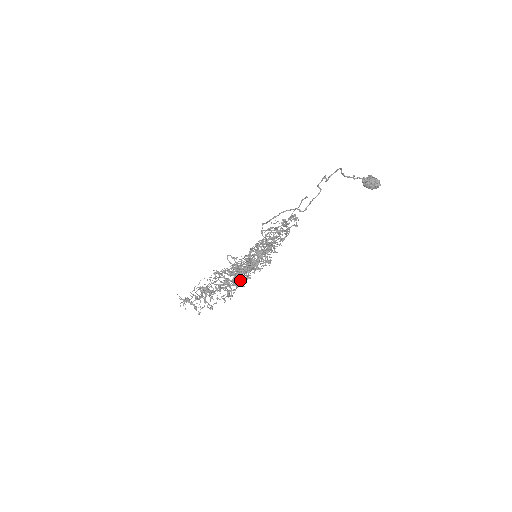
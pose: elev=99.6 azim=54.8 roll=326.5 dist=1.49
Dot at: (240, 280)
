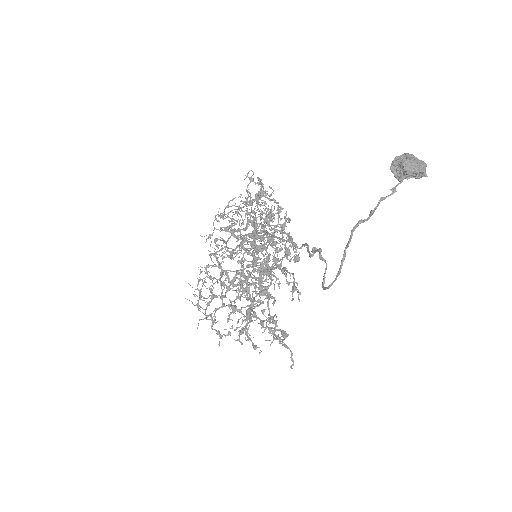
Dot at: occluded
